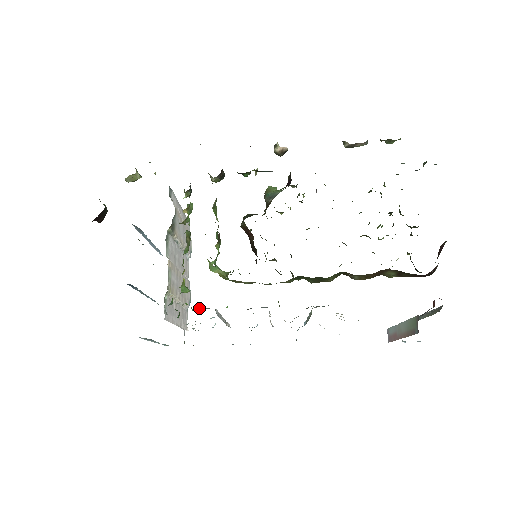
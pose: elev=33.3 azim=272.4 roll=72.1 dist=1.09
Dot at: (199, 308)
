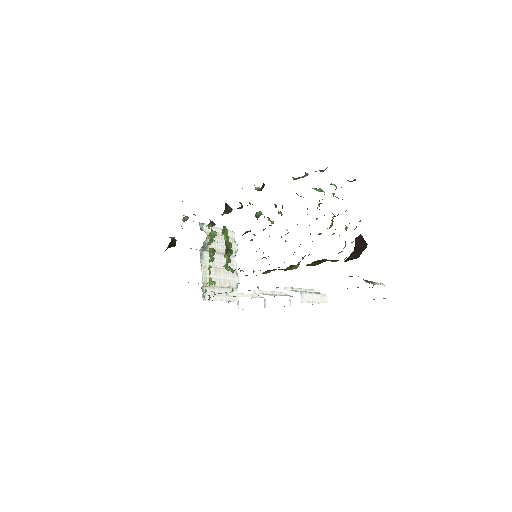
Dot at: (219, 293)
